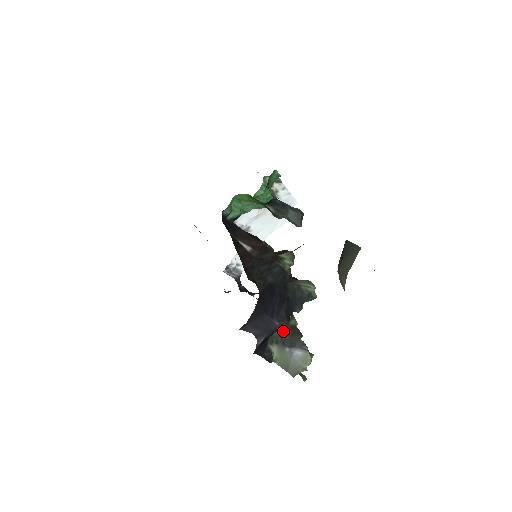
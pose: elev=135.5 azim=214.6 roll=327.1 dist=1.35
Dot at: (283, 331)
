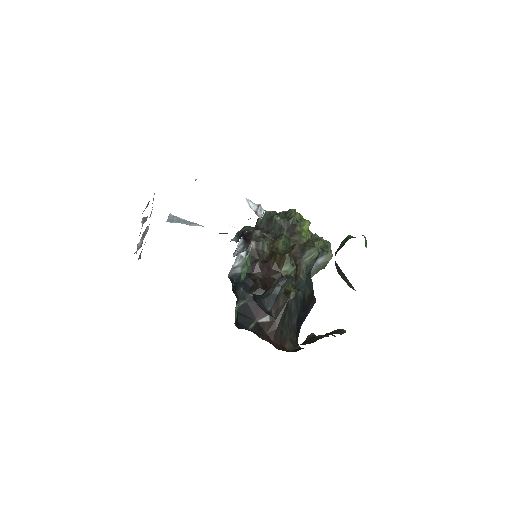
Dot at: occluded
